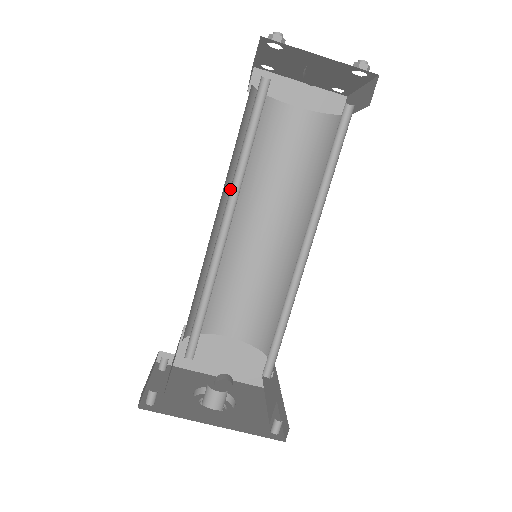
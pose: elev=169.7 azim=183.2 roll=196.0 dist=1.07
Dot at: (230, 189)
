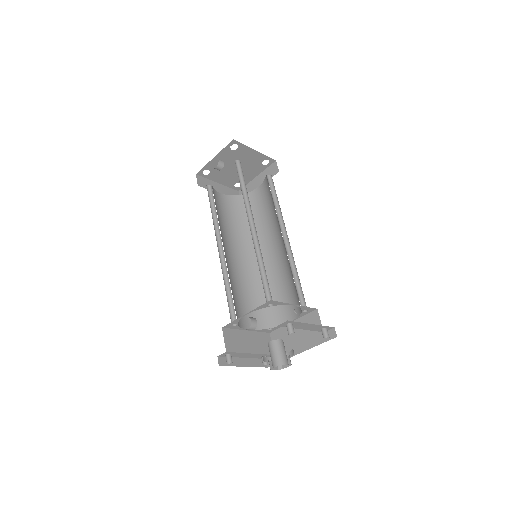
Dot at: (216, 233)
